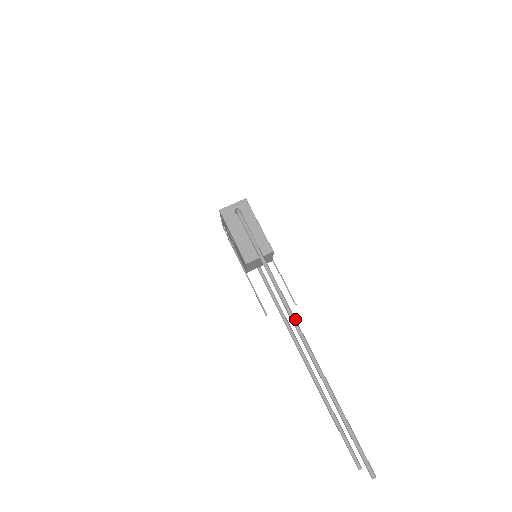
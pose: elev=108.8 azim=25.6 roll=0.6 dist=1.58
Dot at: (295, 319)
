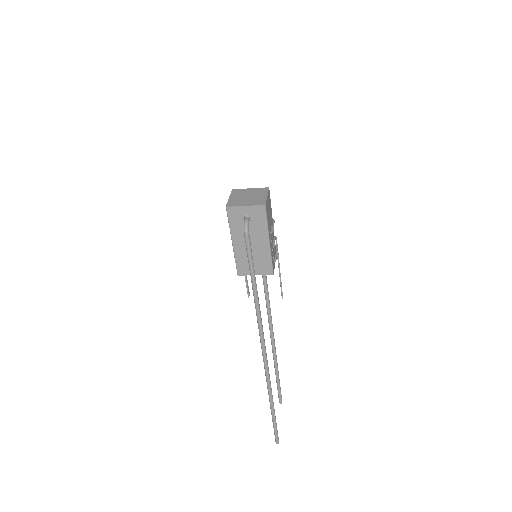
Dot at: (265, 347)
